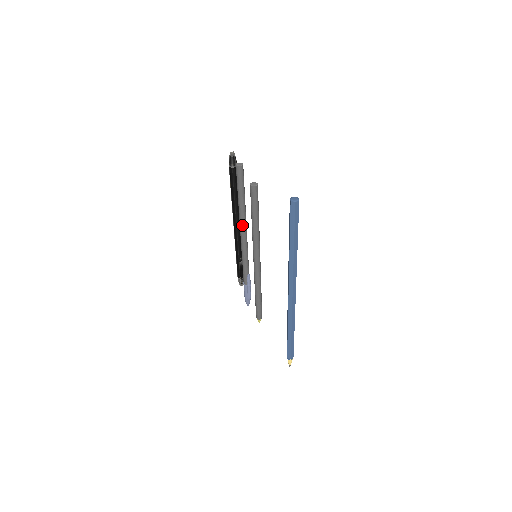
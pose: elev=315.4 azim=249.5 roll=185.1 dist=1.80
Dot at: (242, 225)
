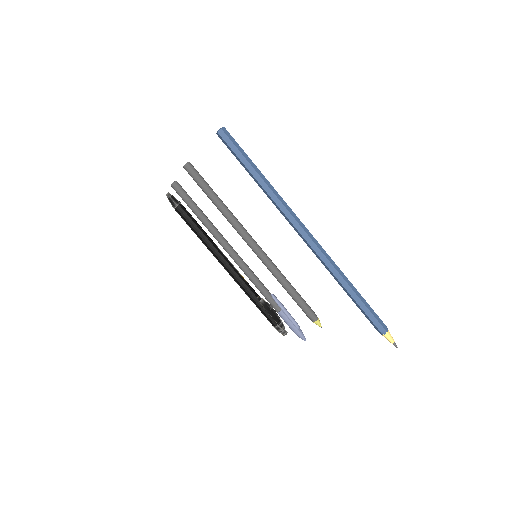
Dot at: (221, 241)
